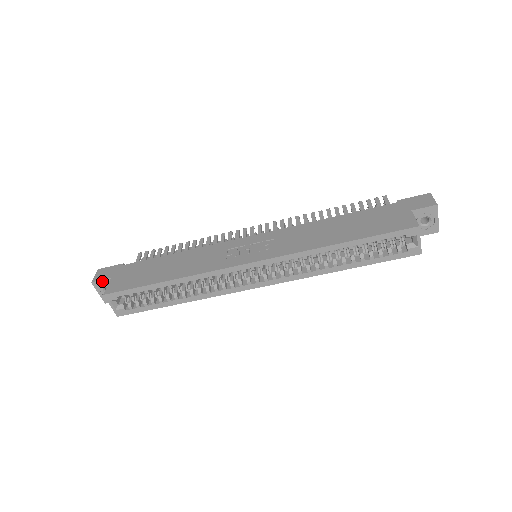
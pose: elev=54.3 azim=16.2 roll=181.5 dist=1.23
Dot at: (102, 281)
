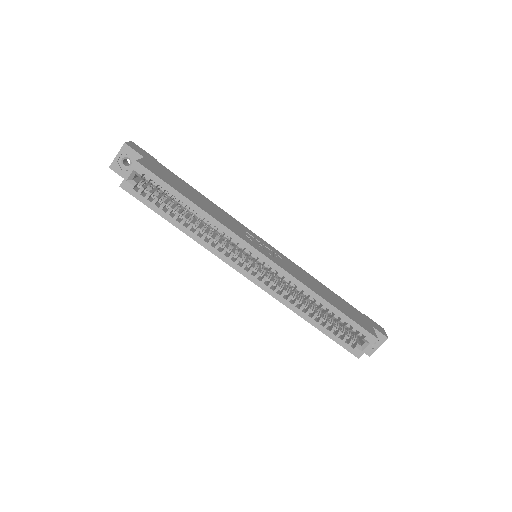
Dot at: (134, 151)
